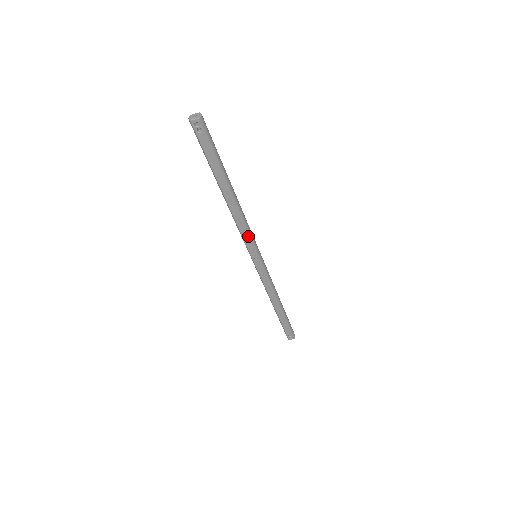
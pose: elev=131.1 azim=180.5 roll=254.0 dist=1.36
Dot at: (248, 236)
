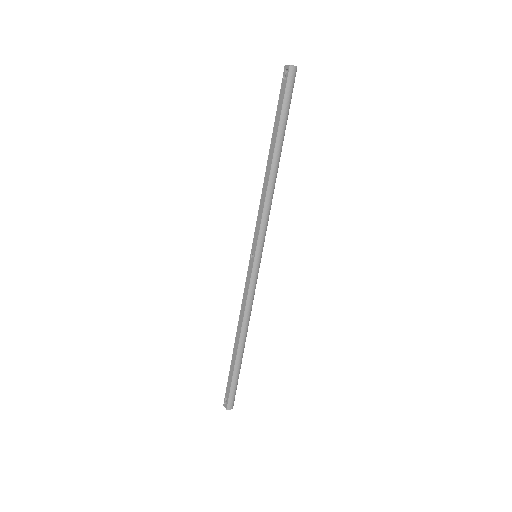
Dot at: (260, 221)
